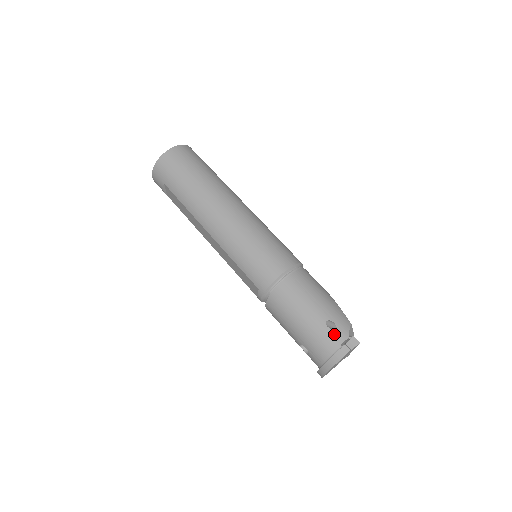
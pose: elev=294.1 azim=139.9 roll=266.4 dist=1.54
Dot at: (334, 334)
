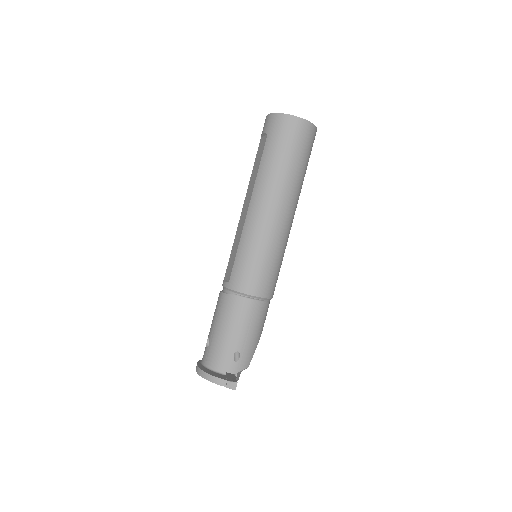
Dot at: (231, 363)
